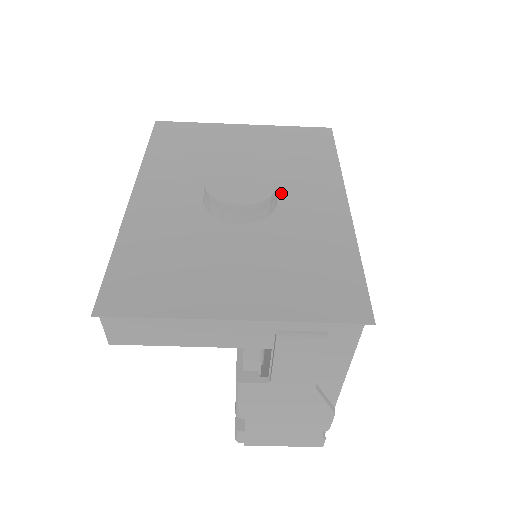
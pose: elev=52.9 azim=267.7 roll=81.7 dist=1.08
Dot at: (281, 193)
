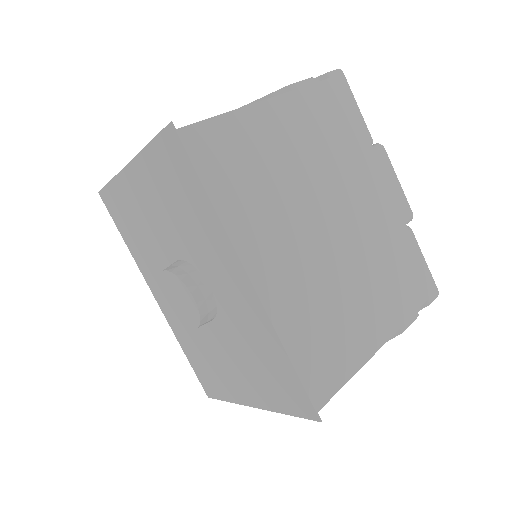
Dot at: (207, 277)
